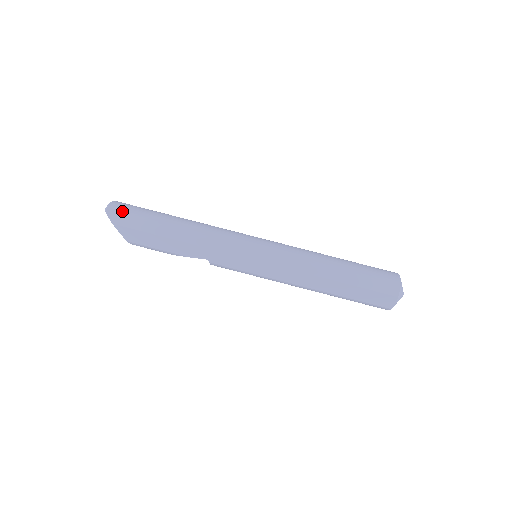
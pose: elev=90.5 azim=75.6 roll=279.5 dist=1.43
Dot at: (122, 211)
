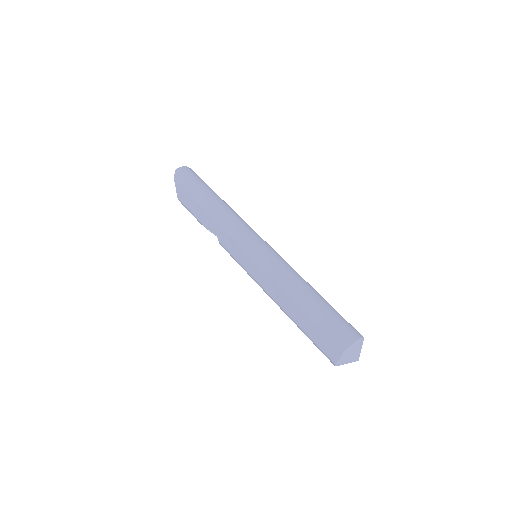
Dot at: (186, 174)
